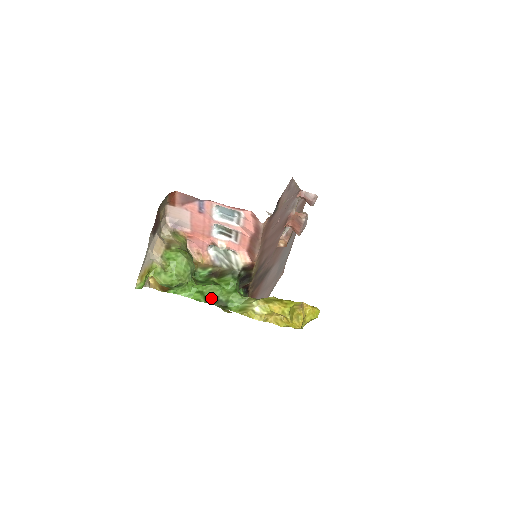
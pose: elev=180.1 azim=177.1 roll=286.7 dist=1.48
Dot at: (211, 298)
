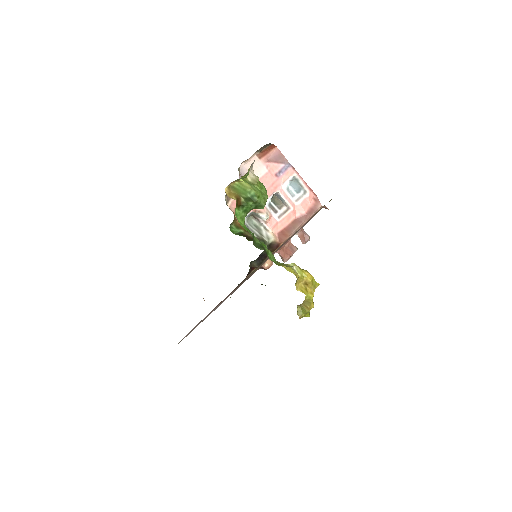
Dot at: (256, 242)
